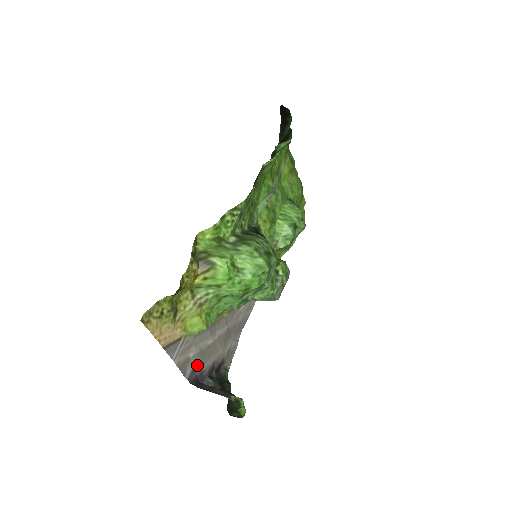
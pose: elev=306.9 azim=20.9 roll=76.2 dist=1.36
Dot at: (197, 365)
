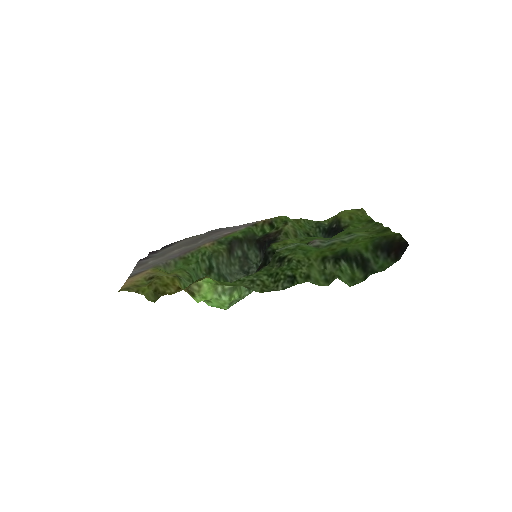
Dot at: (154, 256)
